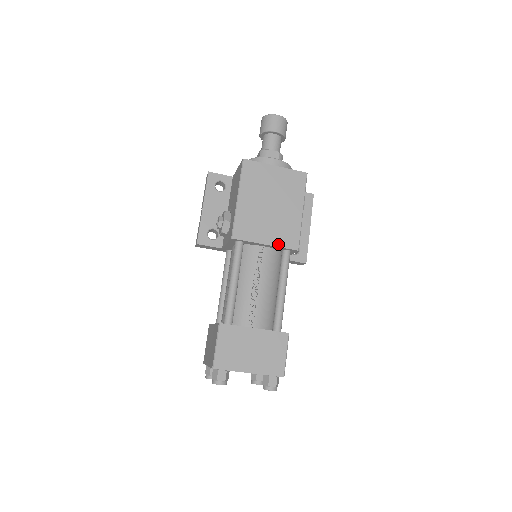
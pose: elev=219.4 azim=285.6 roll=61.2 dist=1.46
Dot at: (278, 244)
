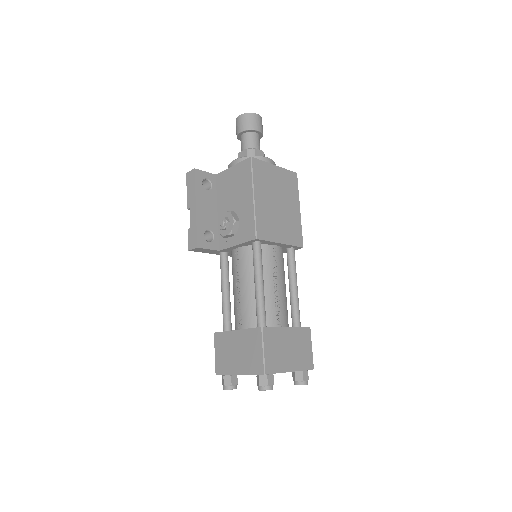
Dot at: (289, 242)
